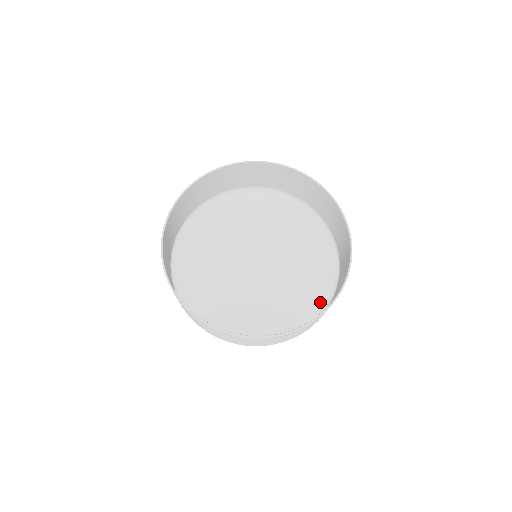
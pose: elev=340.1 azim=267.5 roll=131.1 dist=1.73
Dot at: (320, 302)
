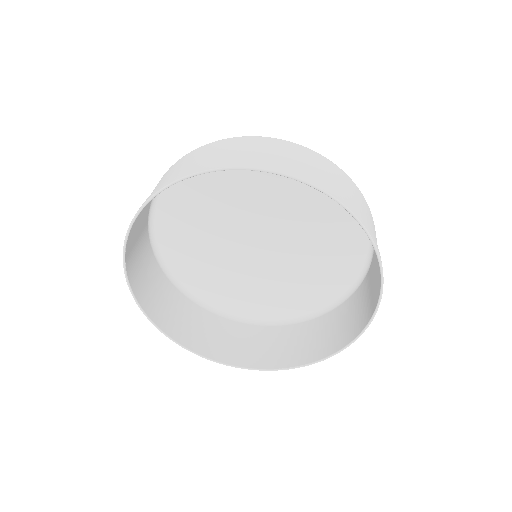
Dot at: (337, 292)
